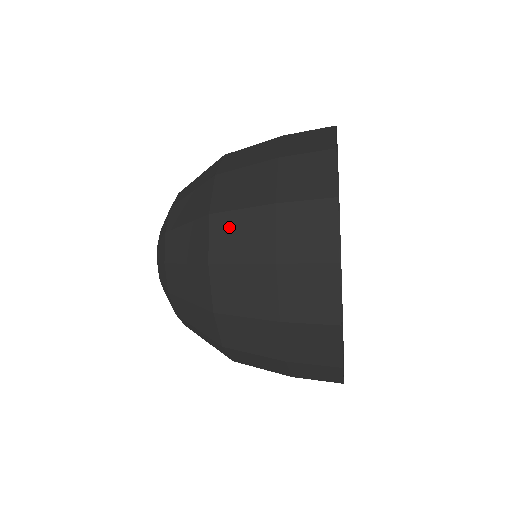
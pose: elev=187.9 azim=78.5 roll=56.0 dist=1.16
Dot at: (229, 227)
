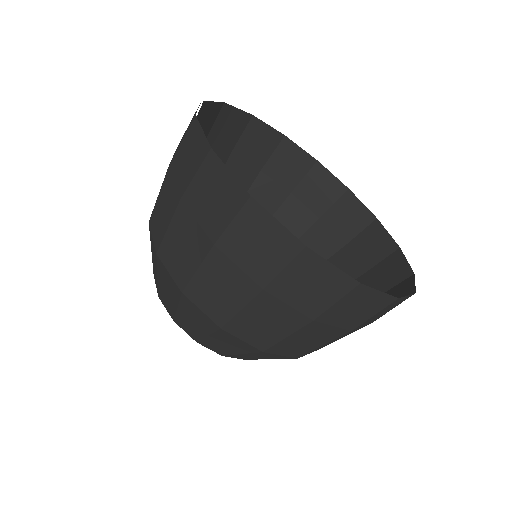
Dot at: occluded
